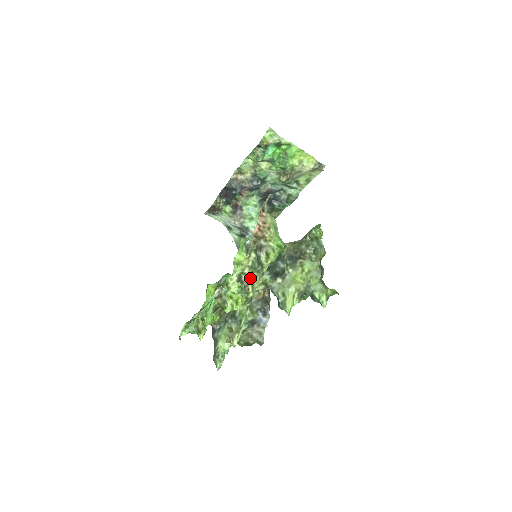
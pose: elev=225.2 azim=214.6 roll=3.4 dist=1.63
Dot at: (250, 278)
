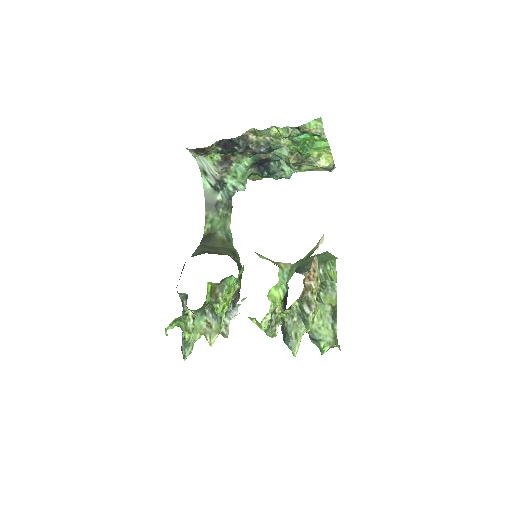
Dot at: (278, 317)
